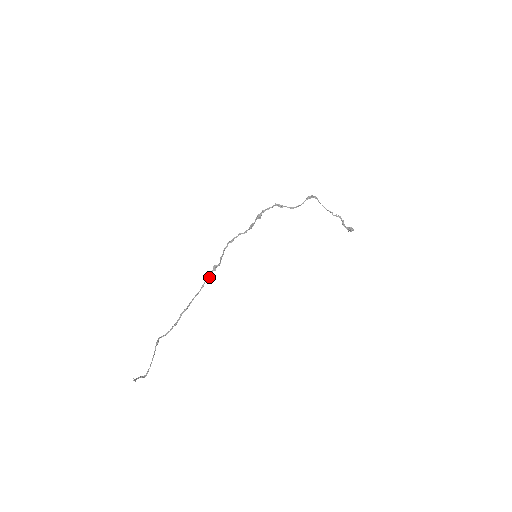
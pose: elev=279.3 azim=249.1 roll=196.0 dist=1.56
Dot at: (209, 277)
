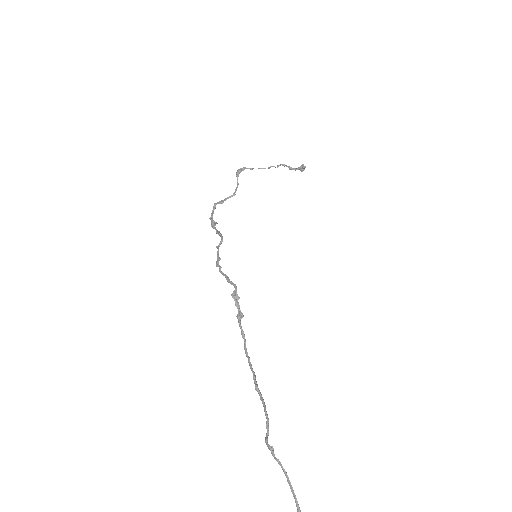
Dot at: (240, 313)
